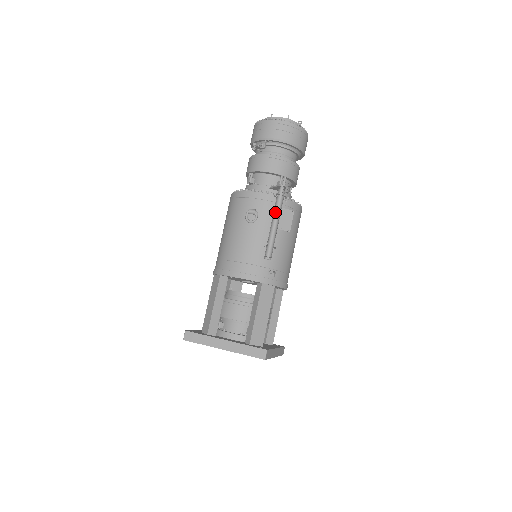
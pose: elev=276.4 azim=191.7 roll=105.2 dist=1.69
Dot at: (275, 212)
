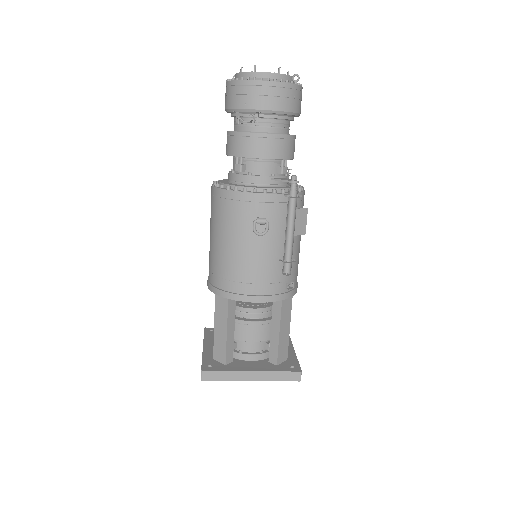
Dot at: (290, 218)
